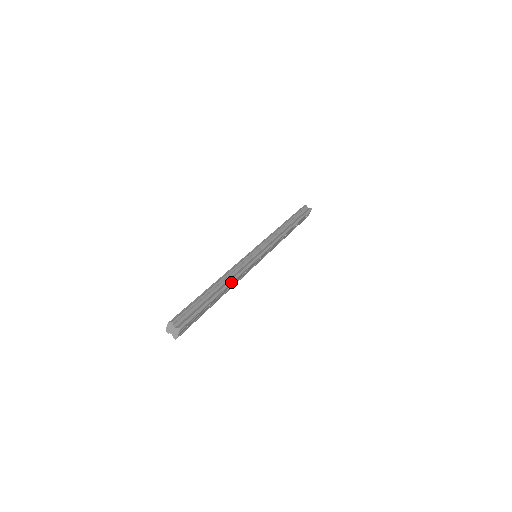
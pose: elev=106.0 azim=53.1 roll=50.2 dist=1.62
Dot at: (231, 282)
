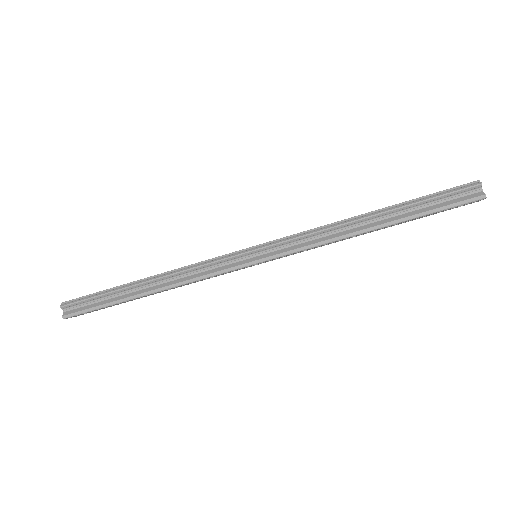
Dot at: (166, 288)
